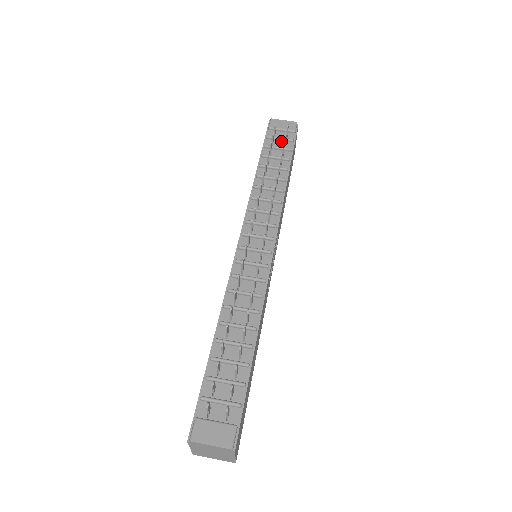
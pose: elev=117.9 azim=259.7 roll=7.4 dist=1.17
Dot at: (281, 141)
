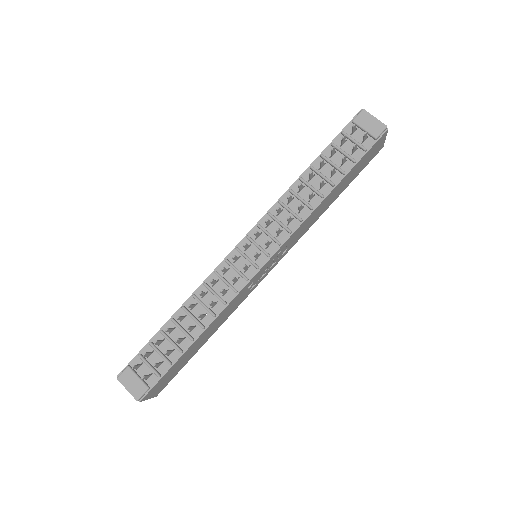
Dot at: occluded
